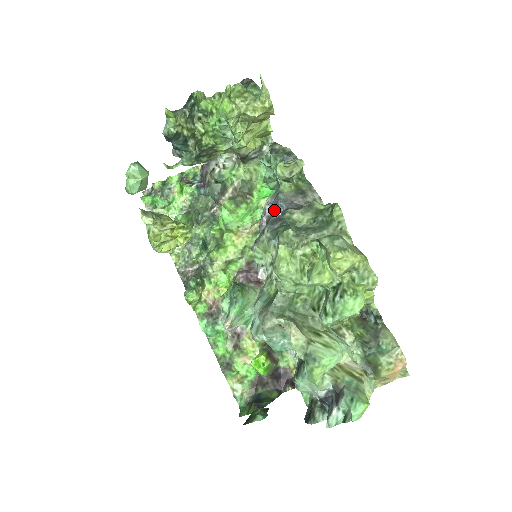
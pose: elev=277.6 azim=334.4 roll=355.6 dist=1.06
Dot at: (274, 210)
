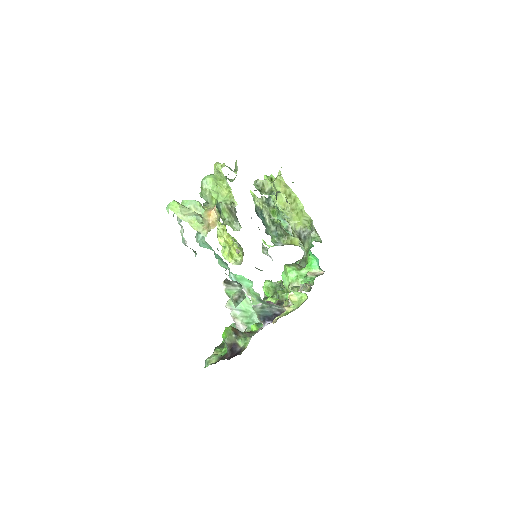
Dot at: occluded
